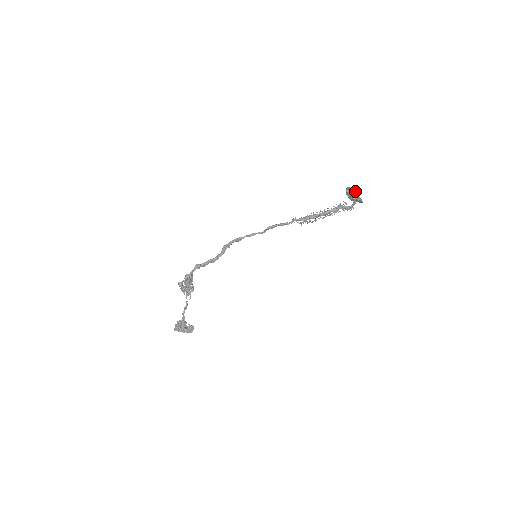
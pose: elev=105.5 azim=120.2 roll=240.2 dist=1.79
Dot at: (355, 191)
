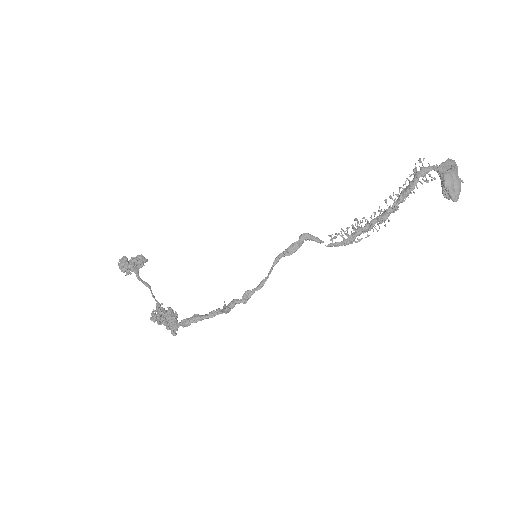
Dot at: (459, 189)
